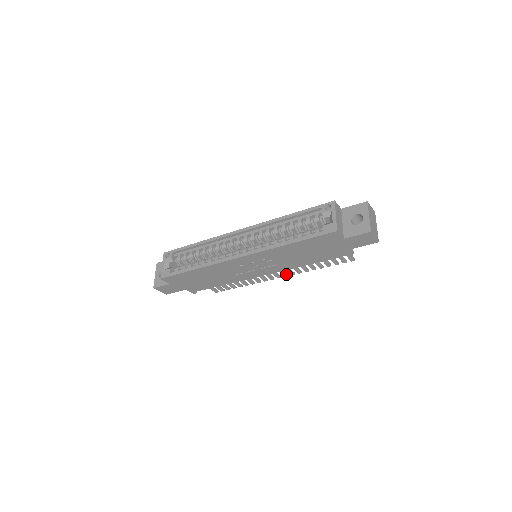
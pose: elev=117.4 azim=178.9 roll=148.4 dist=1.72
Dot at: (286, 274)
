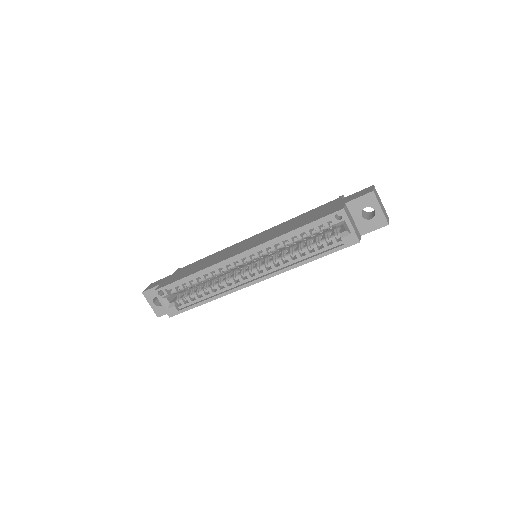
Dot at: occluded
